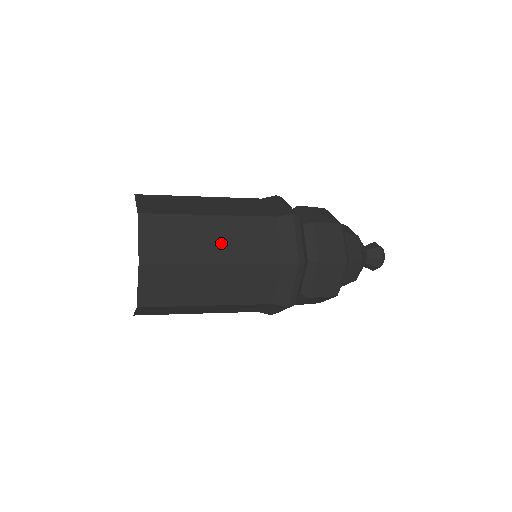
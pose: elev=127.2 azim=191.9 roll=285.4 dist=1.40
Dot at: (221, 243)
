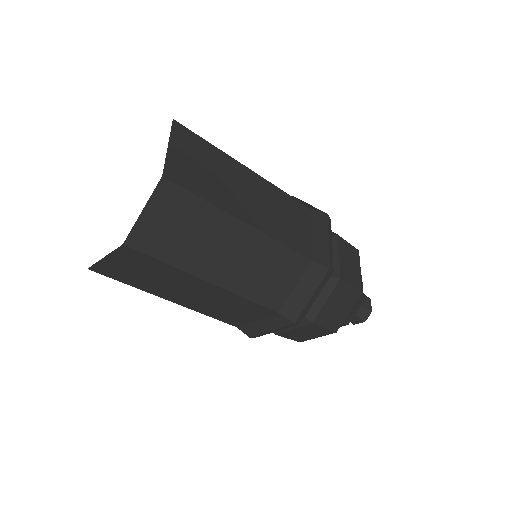
Dot at: (257, 205)
